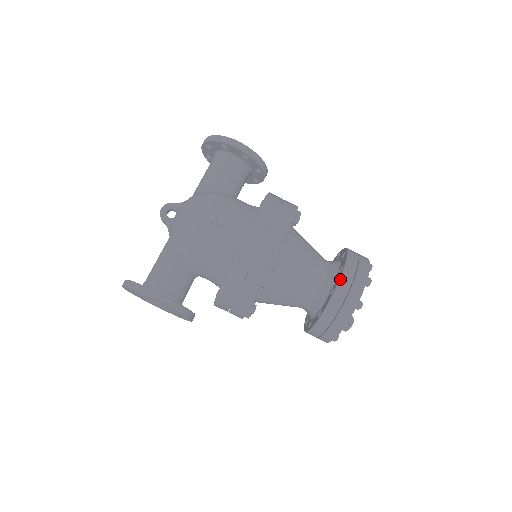
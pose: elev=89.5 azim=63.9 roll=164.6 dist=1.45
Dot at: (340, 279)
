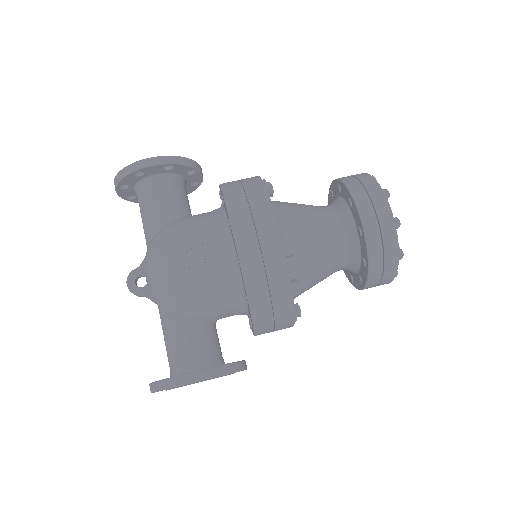
Dot at: (359, 213)
